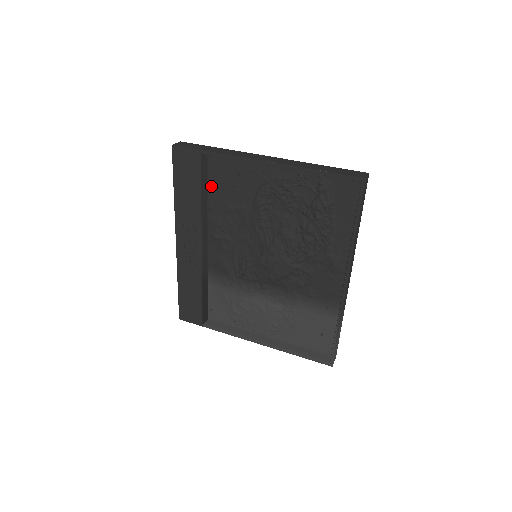
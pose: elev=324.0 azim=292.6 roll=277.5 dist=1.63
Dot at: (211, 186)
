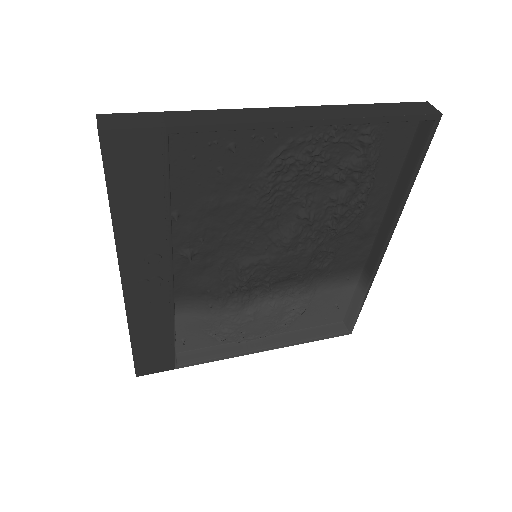
Dot at: (176, 181)
